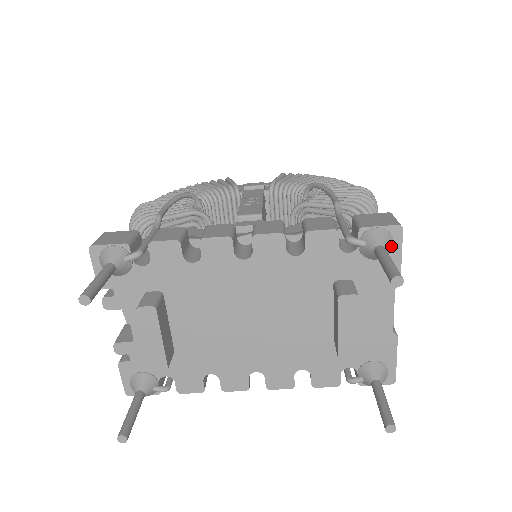
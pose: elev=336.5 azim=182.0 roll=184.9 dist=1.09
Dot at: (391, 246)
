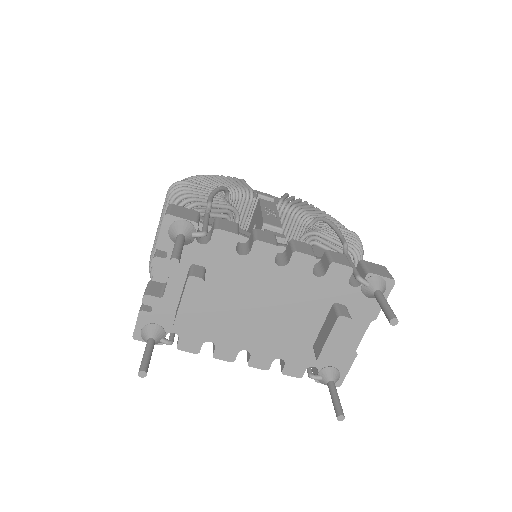
Dot at: (383, 292)
